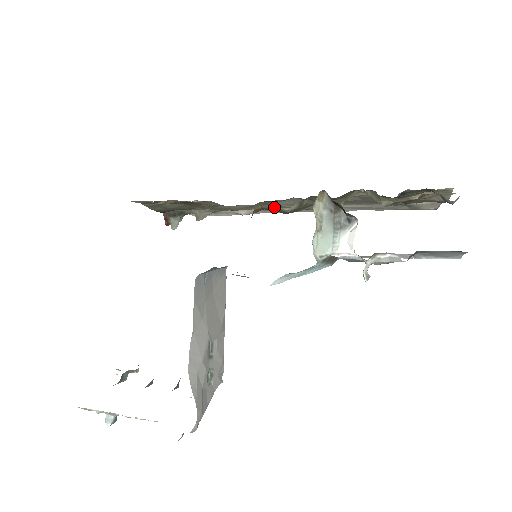
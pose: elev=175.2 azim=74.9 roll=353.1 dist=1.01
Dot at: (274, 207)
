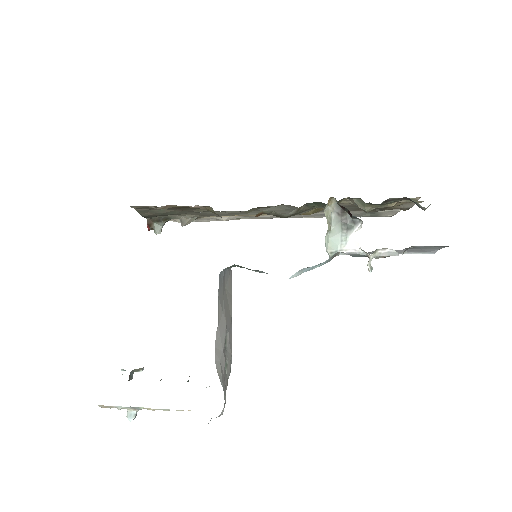
Dot at: (274, 212)
